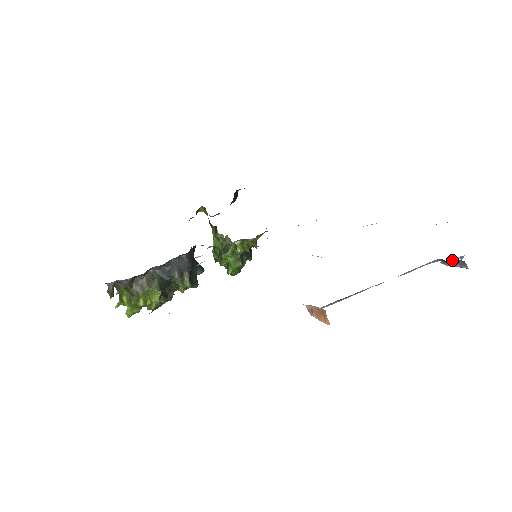
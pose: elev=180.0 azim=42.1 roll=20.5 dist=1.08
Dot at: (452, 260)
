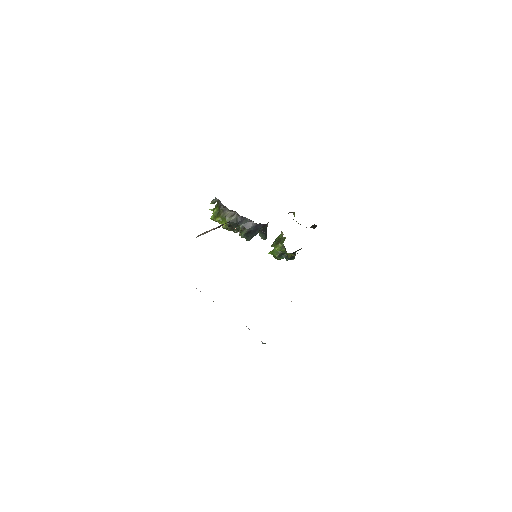
Dot at: occluded
